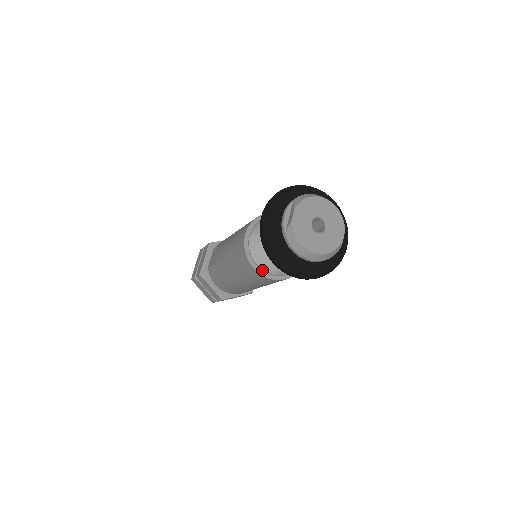
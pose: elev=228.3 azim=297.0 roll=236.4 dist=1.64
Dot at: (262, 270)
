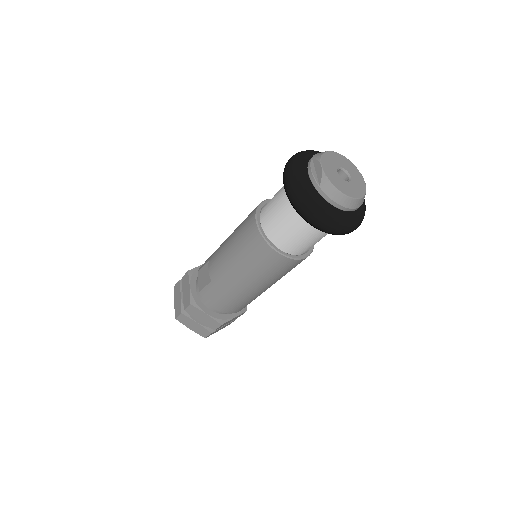
Dot at: (284, 252)
